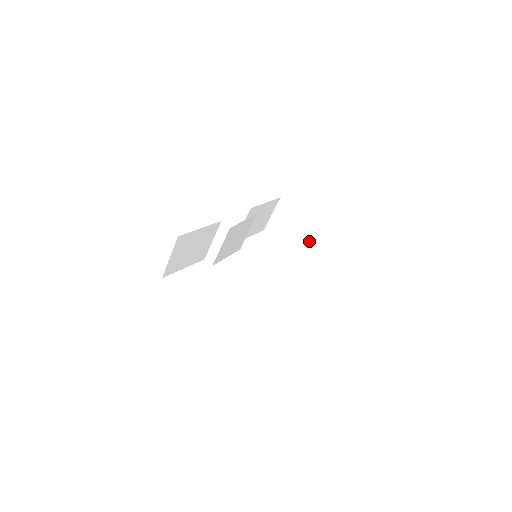
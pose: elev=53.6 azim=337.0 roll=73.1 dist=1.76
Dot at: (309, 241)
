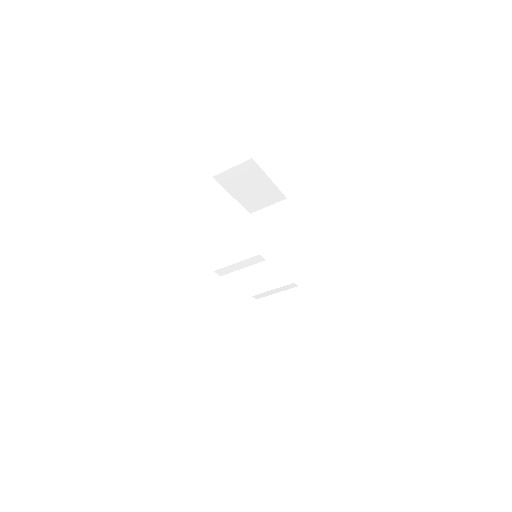
Dot at: (262, 196)
